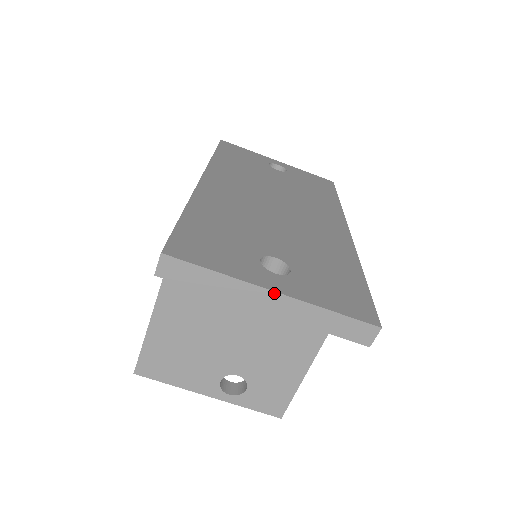
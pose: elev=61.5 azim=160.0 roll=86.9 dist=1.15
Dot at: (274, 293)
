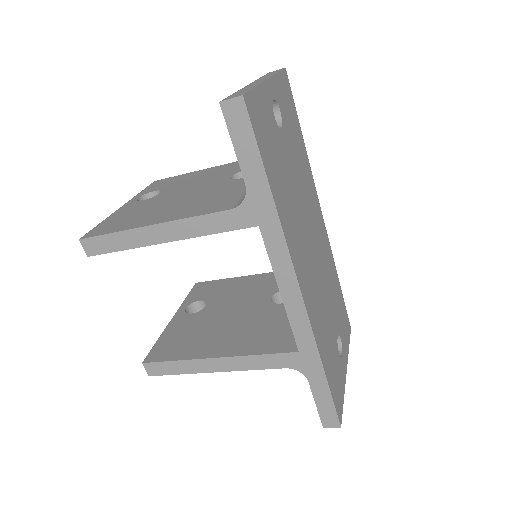
Dot at: (346, 371)
